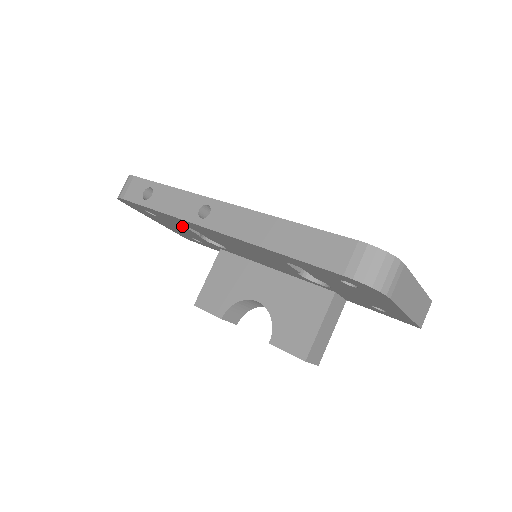
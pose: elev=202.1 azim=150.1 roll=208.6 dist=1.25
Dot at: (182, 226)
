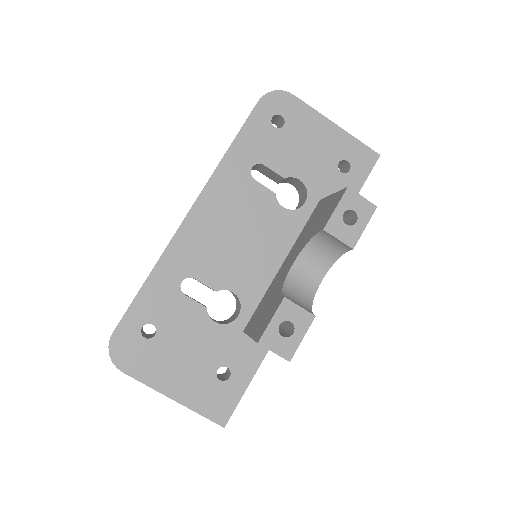
Dot at: (182, 301)
